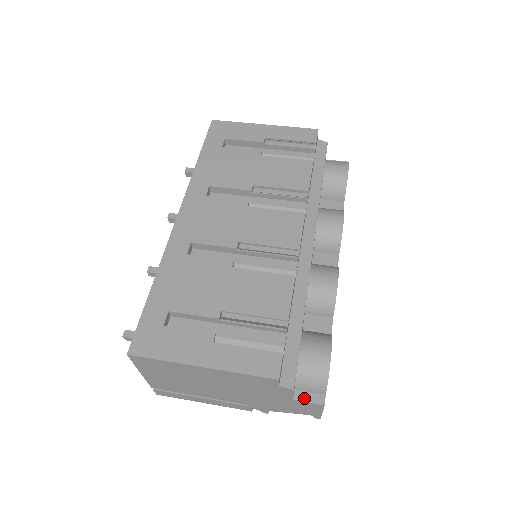
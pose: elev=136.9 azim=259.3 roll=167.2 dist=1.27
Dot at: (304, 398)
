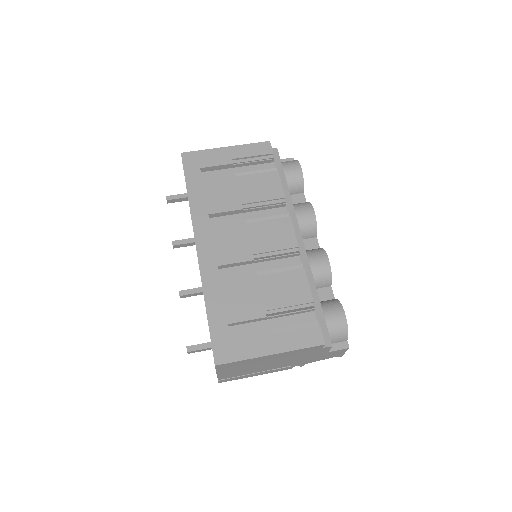
Dot at: (335, 348)
